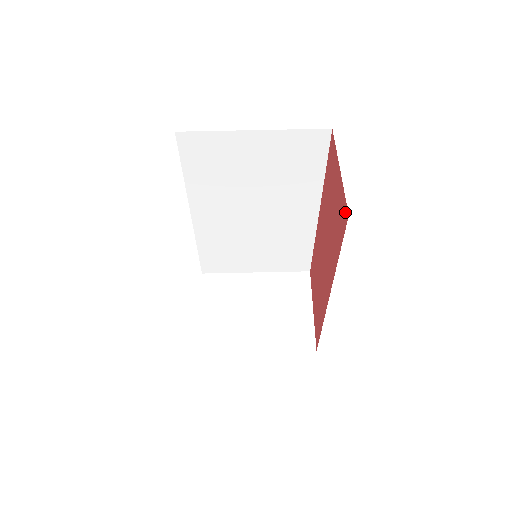
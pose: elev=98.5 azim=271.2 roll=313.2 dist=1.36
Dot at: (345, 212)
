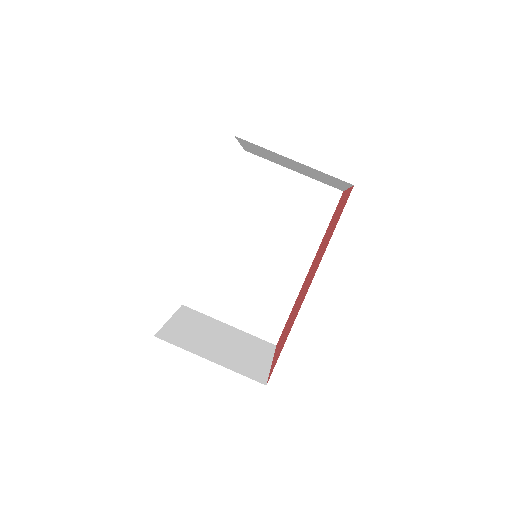
Dot at: (350, 192)
